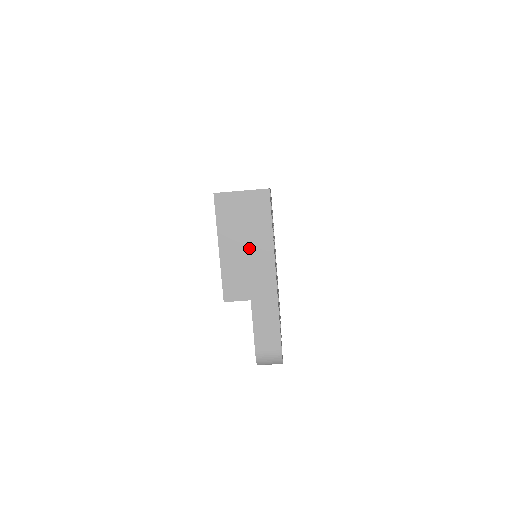
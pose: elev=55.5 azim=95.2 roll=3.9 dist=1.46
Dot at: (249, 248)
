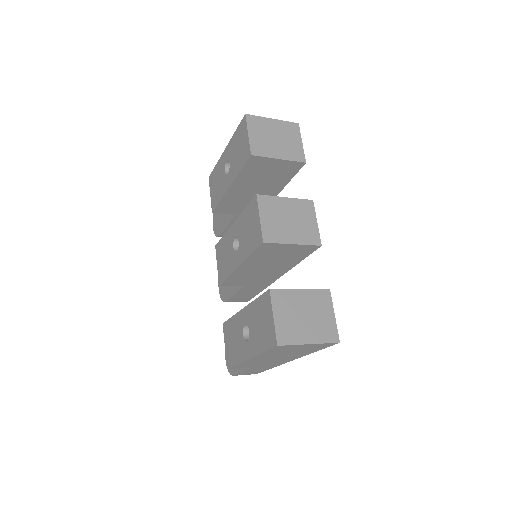
Dot at: (280, 357)
